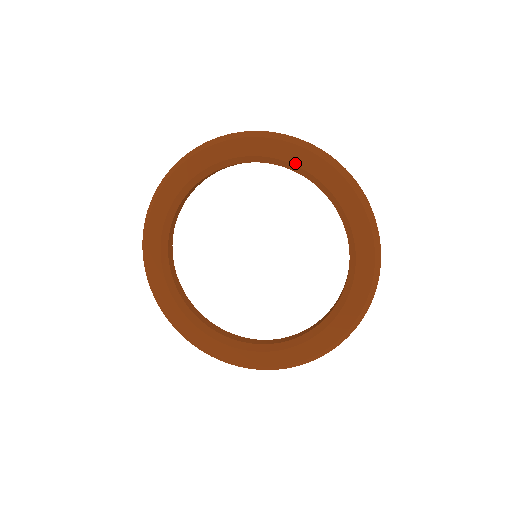
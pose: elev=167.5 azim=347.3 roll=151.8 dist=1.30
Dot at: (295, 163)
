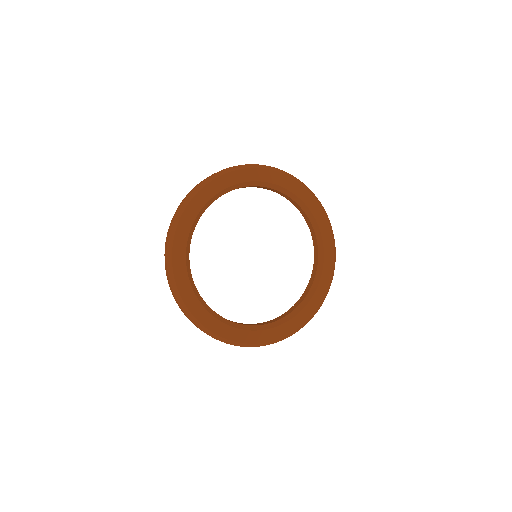
Dot at: (272, 182)
